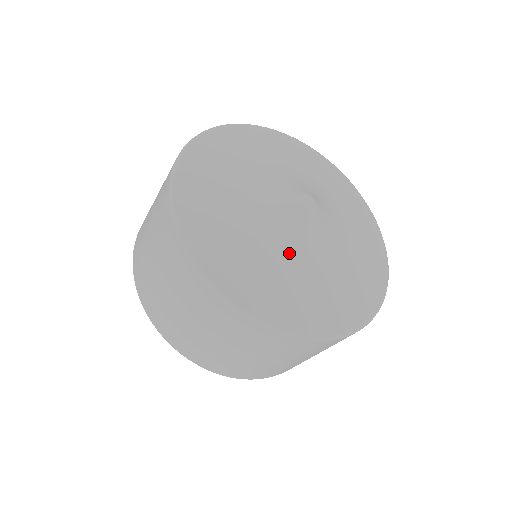
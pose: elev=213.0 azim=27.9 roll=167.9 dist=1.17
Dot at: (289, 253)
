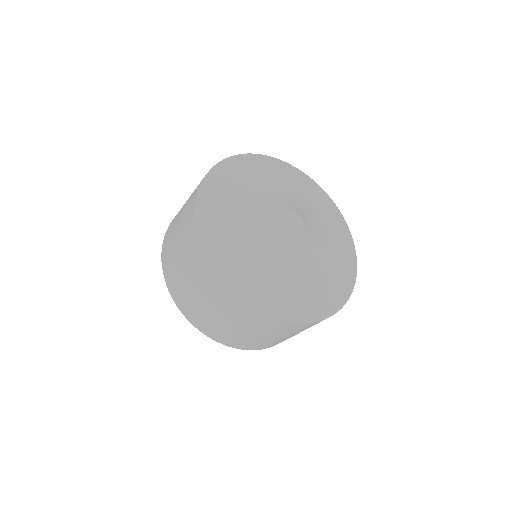
Dot at: (288, 261)
